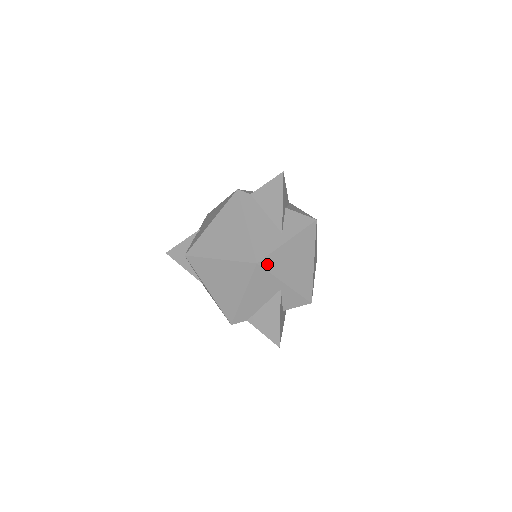
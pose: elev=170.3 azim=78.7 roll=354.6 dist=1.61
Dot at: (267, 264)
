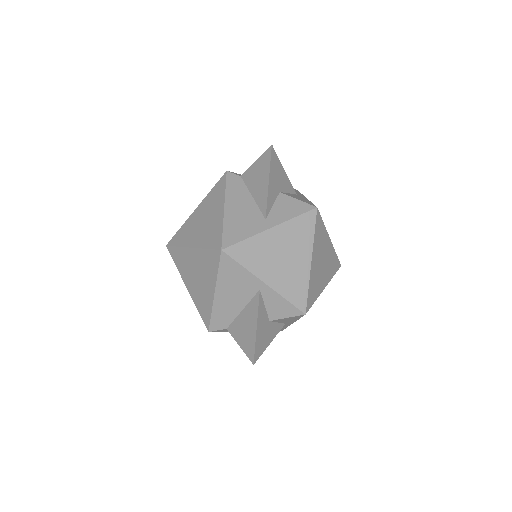
Dot at: (237, 253)
